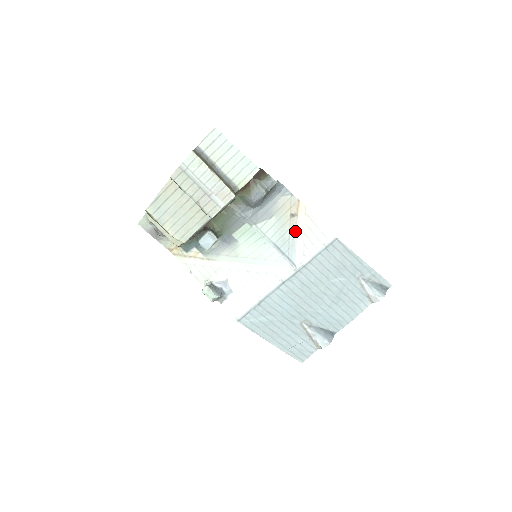
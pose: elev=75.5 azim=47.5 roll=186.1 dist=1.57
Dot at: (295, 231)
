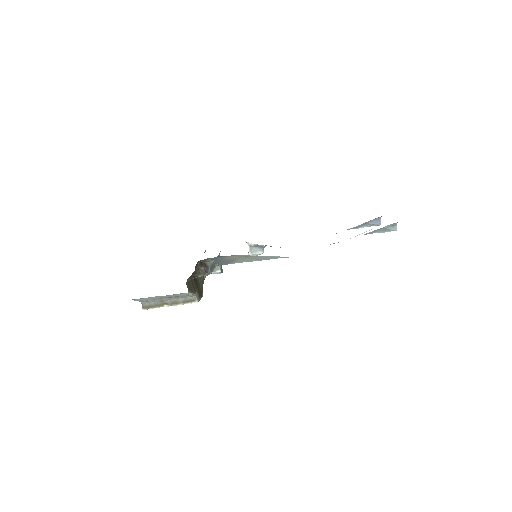
Dot at: (262, 256)
